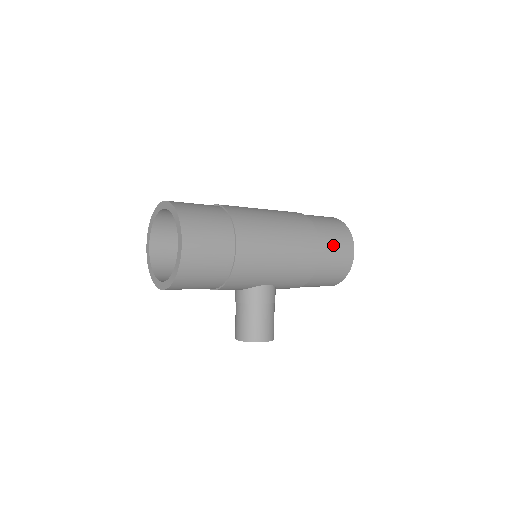
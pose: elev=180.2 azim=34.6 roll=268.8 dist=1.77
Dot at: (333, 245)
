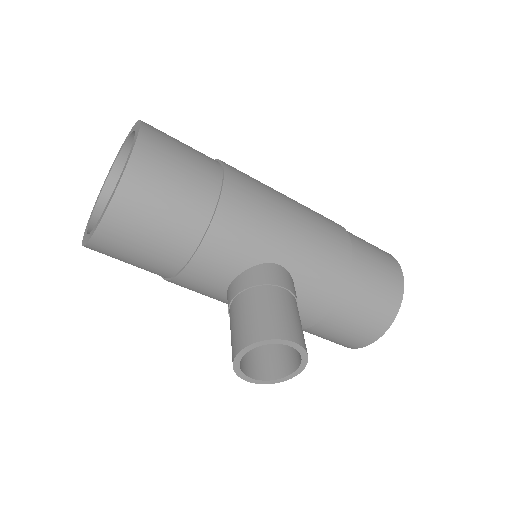
Dot at: (367, 245)
